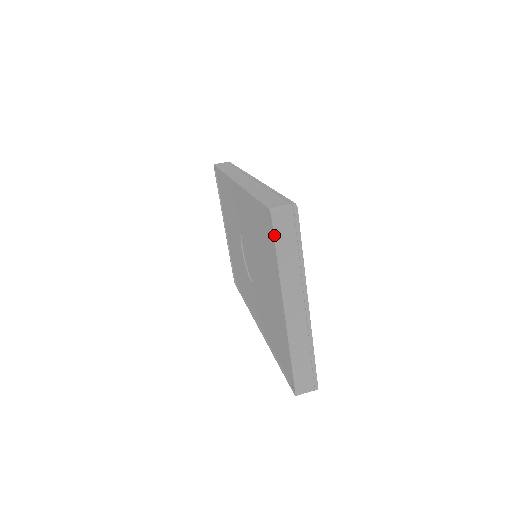
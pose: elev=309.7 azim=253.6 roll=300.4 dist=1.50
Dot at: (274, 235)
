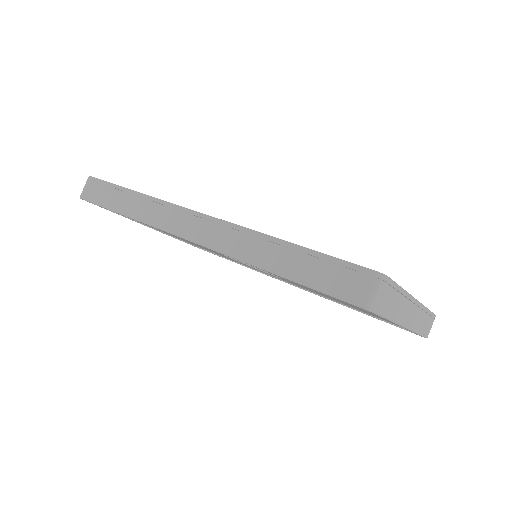
Dot at: occluded
